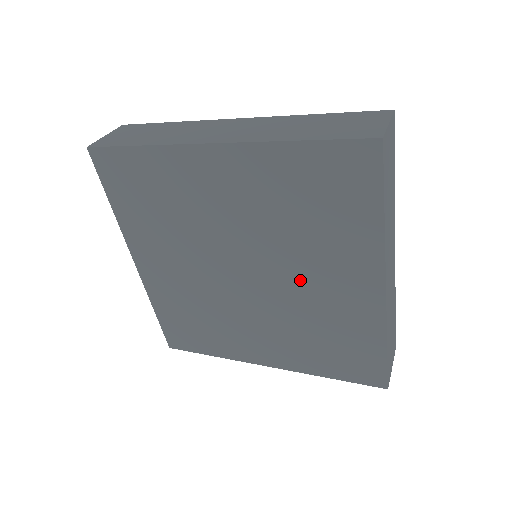
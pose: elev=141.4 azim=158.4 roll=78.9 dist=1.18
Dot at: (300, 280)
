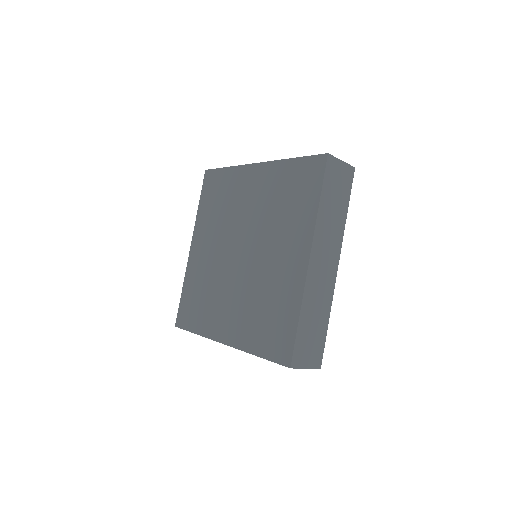
Dot at: (267, 255)
